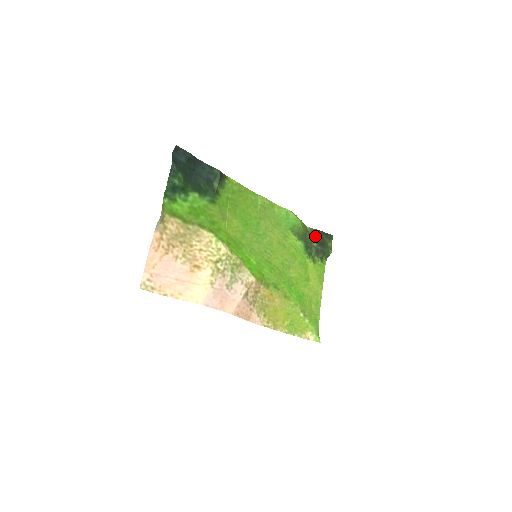
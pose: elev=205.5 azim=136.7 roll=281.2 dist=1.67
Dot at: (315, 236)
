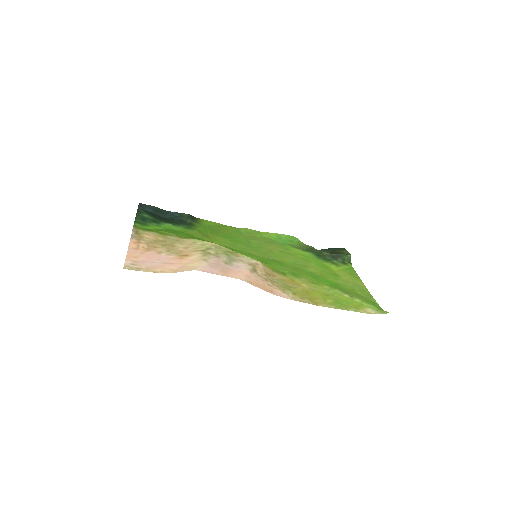
Dot at: occluded
